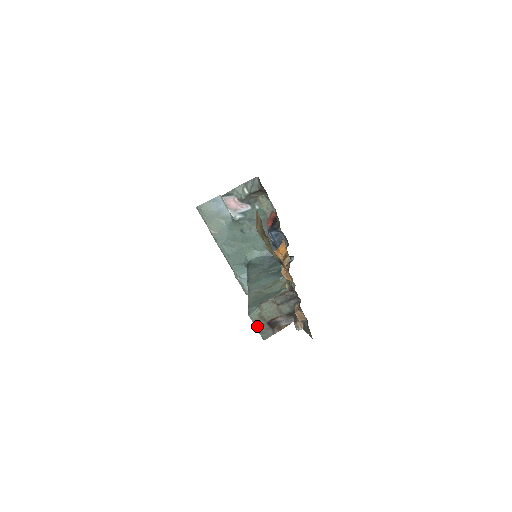
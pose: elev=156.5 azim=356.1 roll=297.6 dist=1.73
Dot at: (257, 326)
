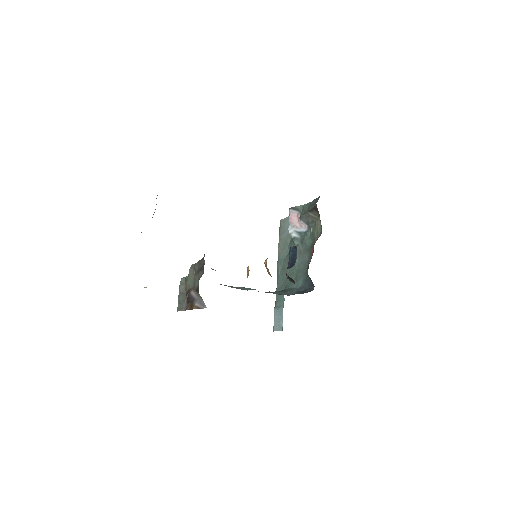
Dot at: (180, 292)
